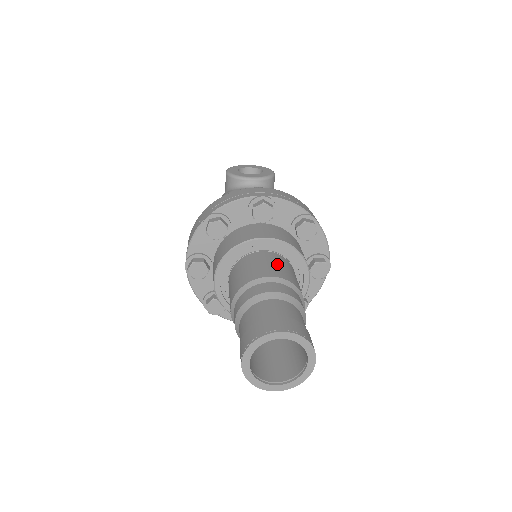
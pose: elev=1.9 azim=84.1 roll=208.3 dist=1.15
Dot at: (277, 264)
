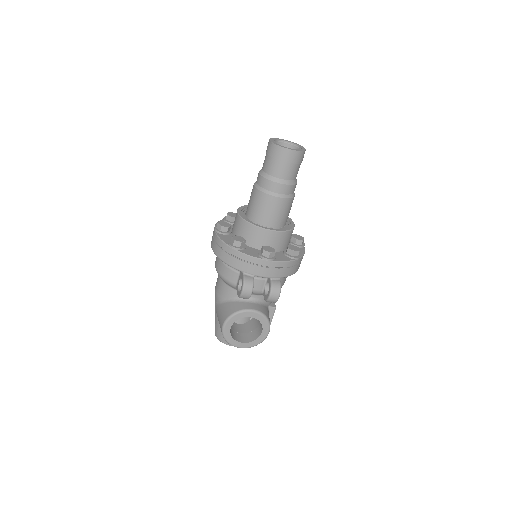
Dot at: occluded
